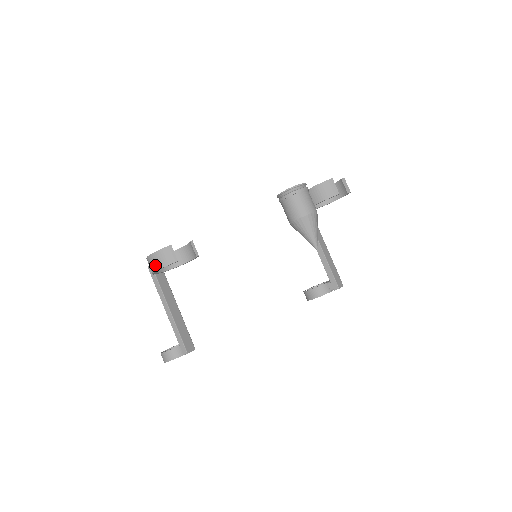
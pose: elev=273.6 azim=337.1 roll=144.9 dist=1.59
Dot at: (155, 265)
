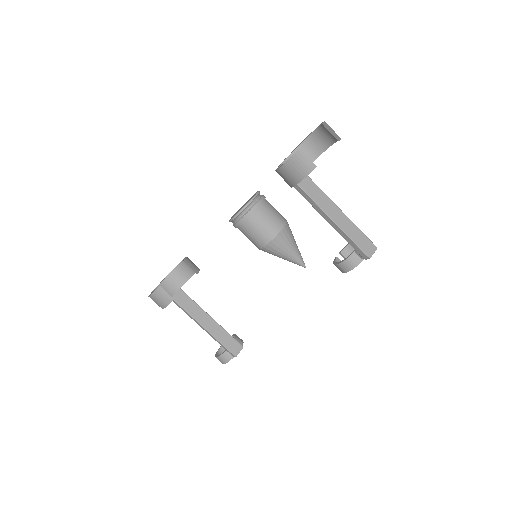
Dot at: (158, 305)
